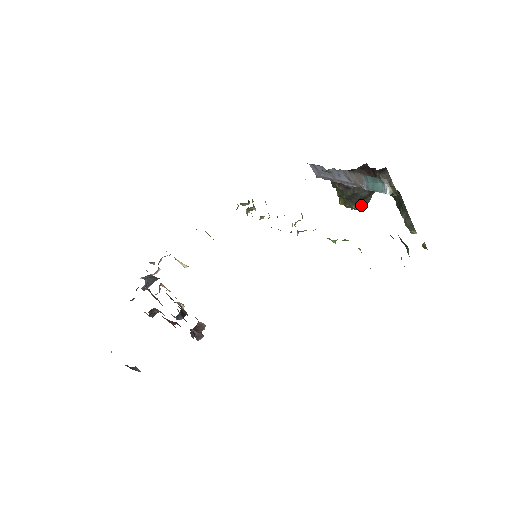
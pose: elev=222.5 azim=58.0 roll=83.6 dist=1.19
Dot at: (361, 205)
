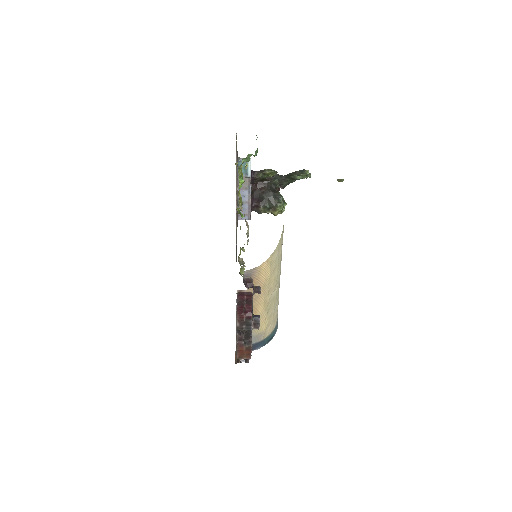
Dot at: (281, 201)
